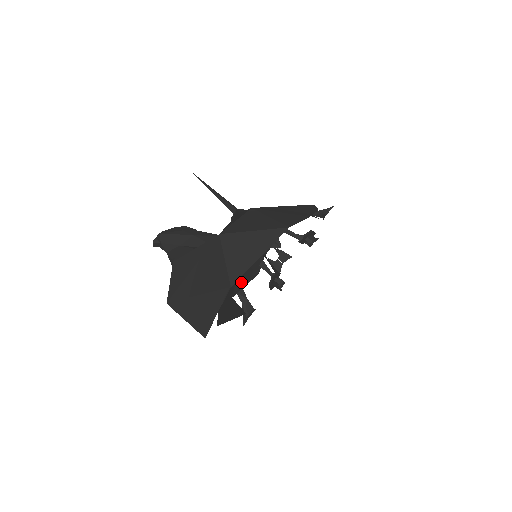
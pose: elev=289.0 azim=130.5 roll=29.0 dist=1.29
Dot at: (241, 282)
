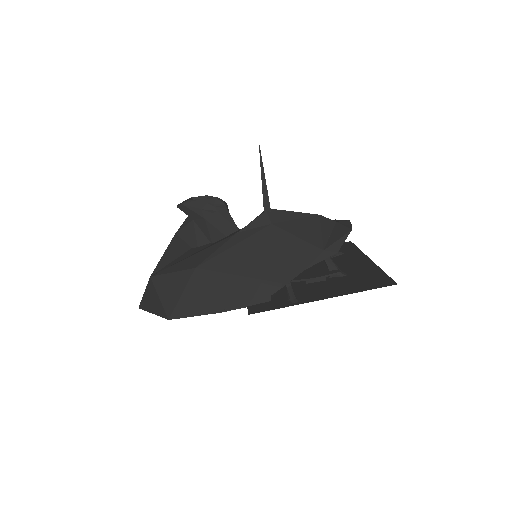
Dot at: occluded
